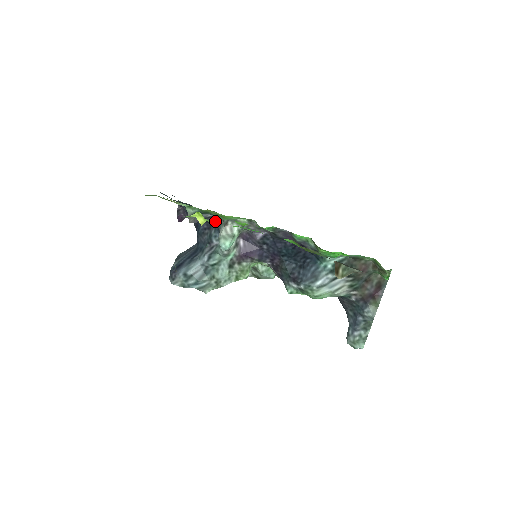
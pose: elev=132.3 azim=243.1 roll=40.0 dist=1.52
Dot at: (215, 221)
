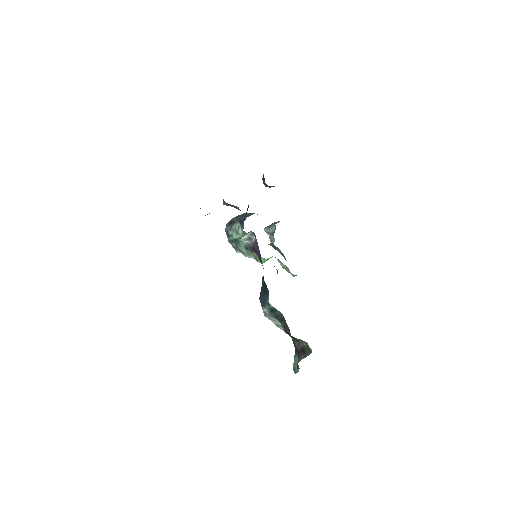
Dot at: occluded
